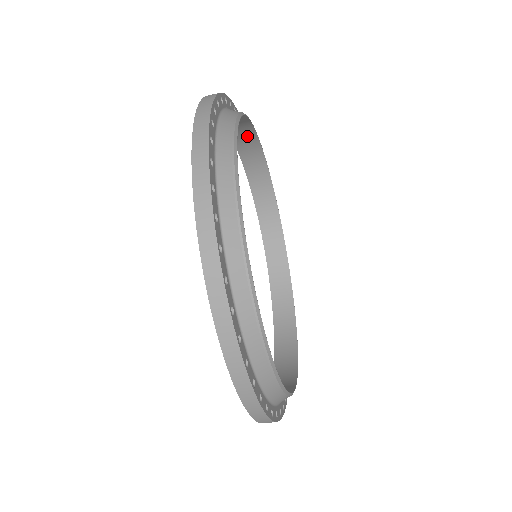
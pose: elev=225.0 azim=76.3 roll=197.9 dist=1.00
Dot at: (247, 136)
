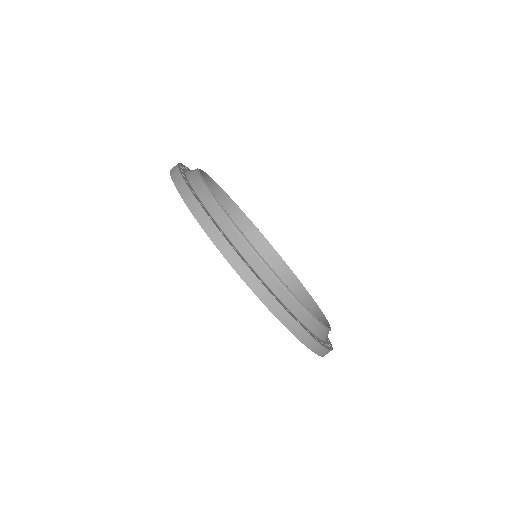
Dot at: occluded
